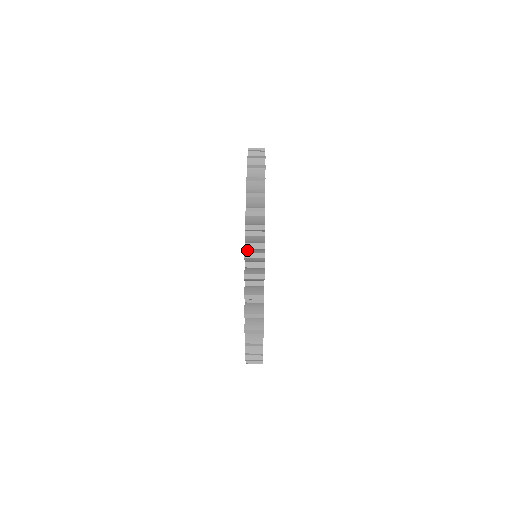
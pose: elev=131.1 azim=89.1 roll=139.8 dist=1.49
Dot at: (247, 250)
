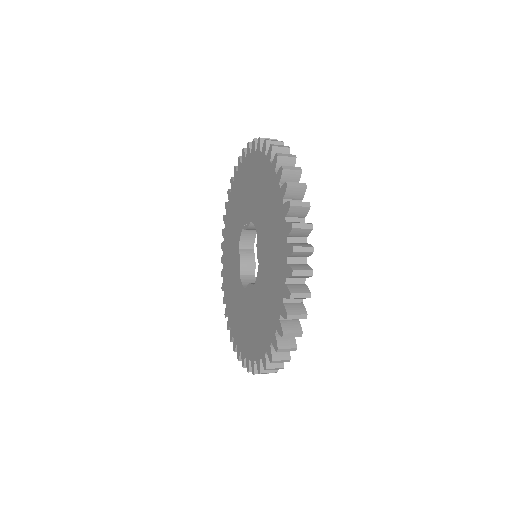
Dot at: (290, 201)
